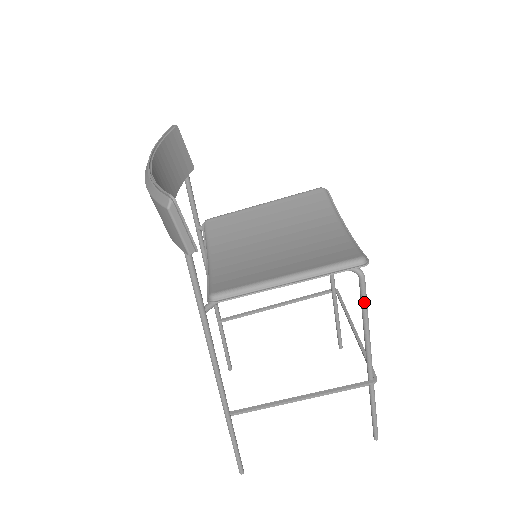
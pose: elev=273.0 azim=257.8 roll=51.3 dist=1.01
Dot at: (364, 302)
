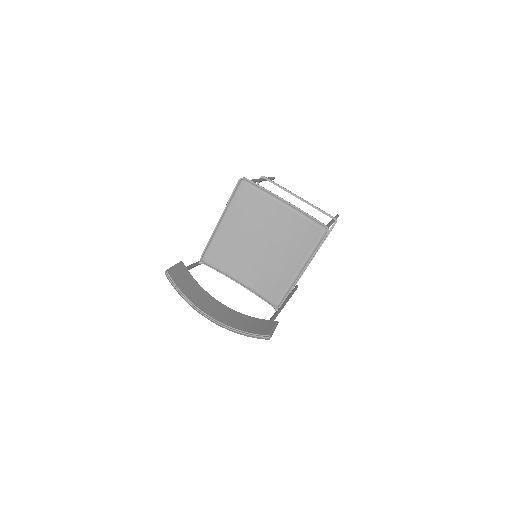
Dot at: occluded
